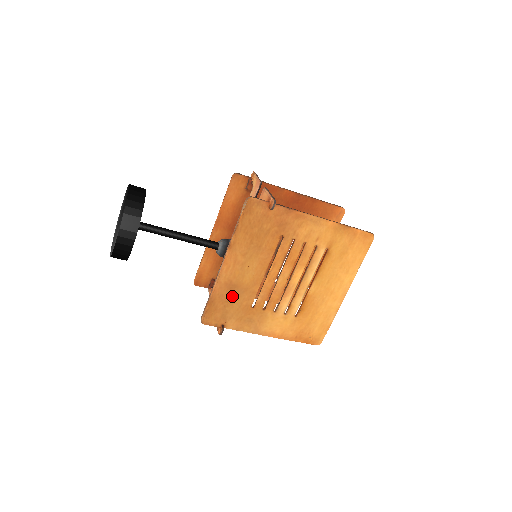
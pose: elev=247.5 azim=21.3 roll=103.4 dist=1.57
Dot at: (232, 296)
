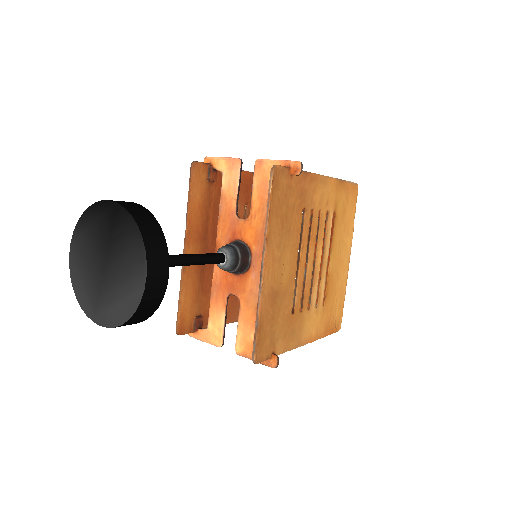
Dot at: (275, 309)
